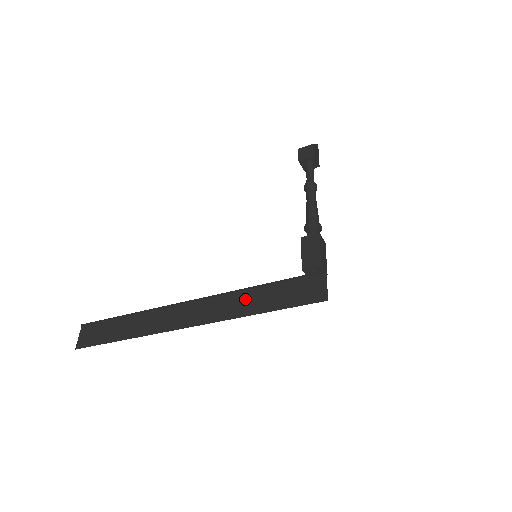
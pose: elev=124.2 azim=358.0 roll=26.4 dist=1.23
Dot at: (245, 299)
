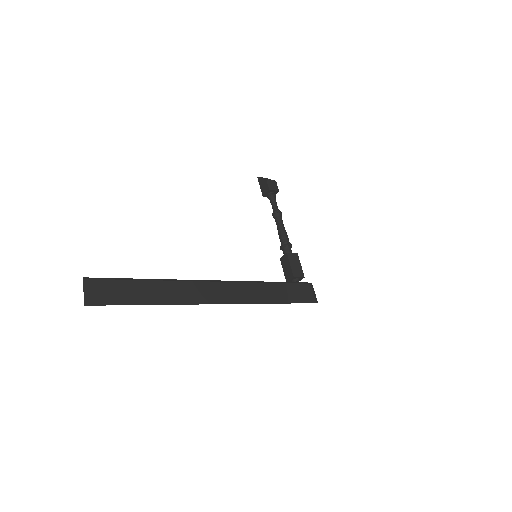
Dot at: (263, 290)
